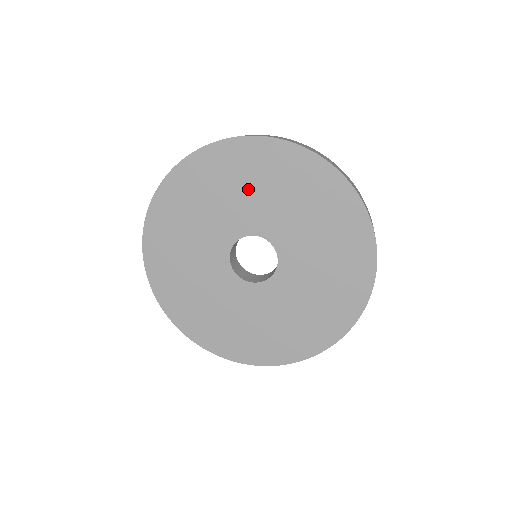
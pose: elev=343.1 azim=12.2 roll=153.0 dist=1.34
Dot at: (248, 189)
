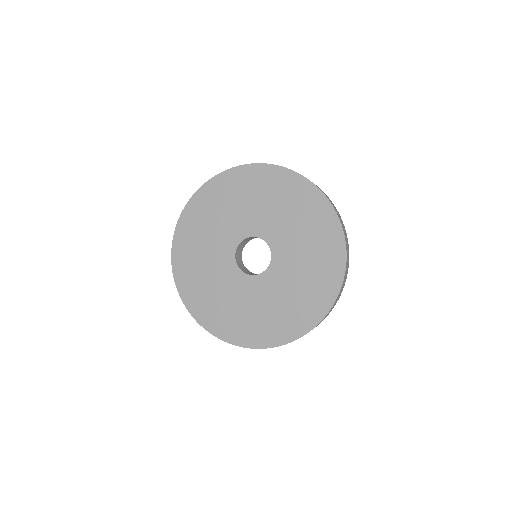
Dot at: (229, 209)
